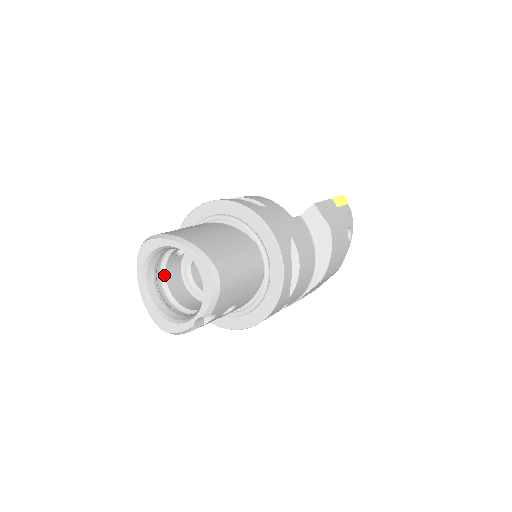
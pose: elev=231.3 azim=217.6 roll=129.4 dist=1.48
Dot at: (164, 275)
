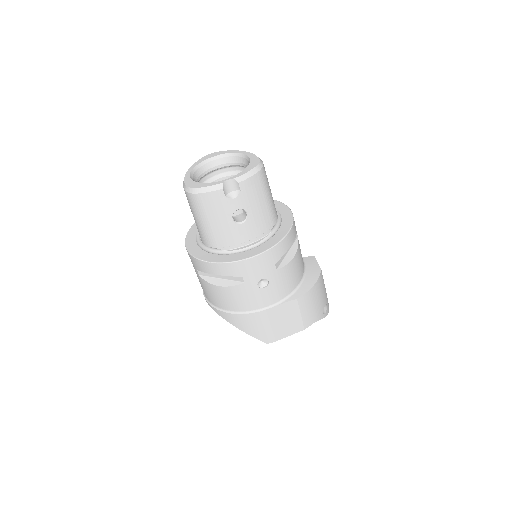
Dot at: occluded
